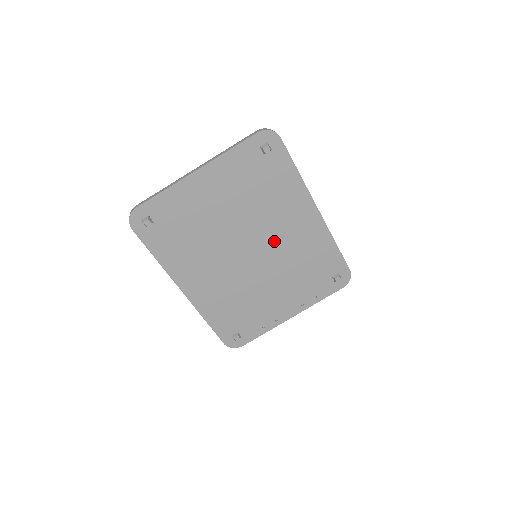
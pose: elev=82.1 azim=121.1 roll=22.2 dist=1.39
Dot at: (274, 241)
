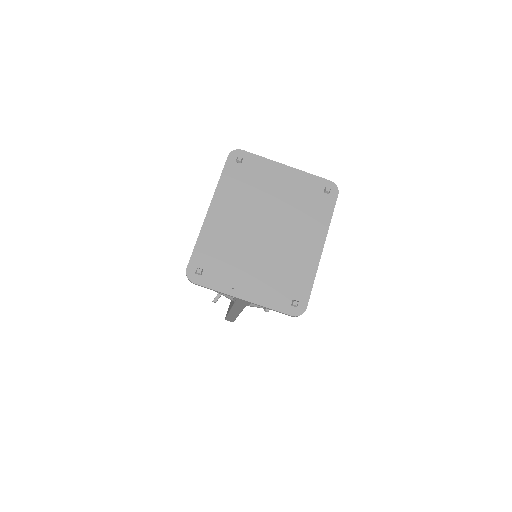
Dot at: (284, 239)
